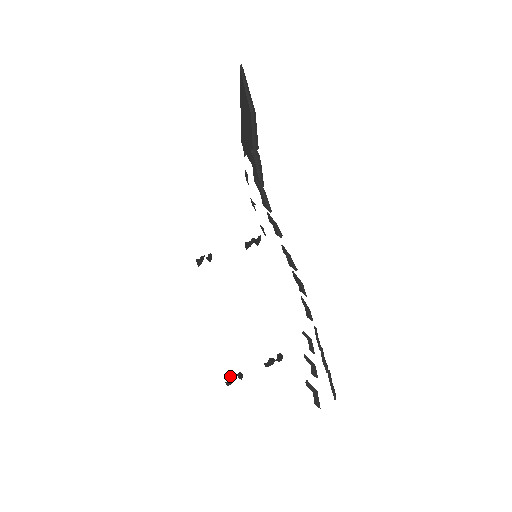
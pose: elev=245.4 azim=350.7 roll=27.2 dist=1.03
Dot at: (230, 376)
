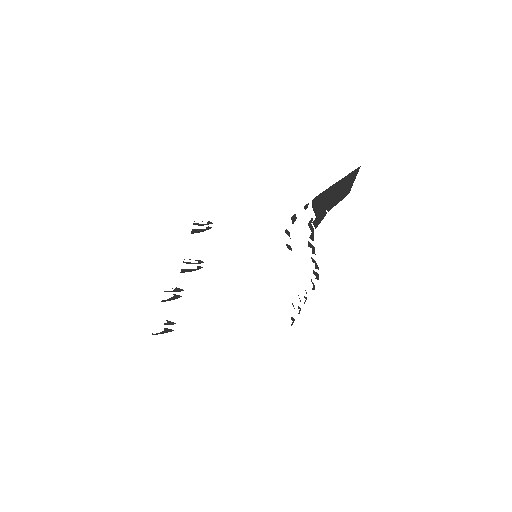
Dot at: (164, 329)
